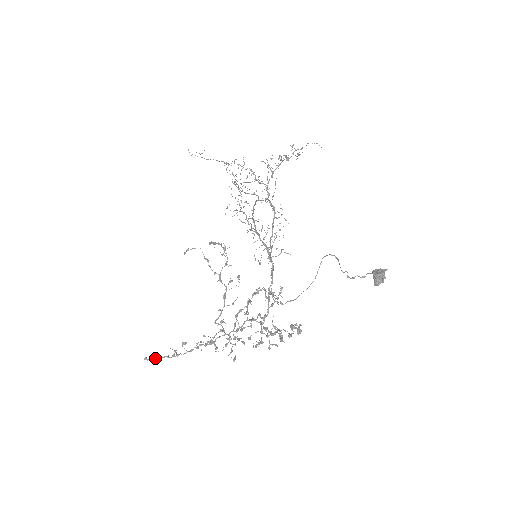
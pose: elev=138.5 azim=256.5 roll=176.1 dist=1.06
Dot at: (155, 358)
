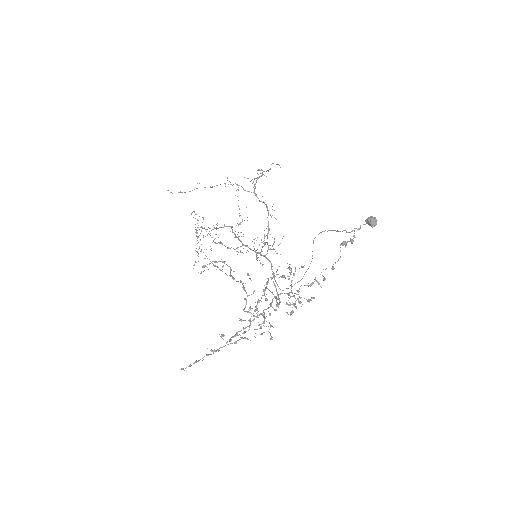
Dot at: (195, 362)
